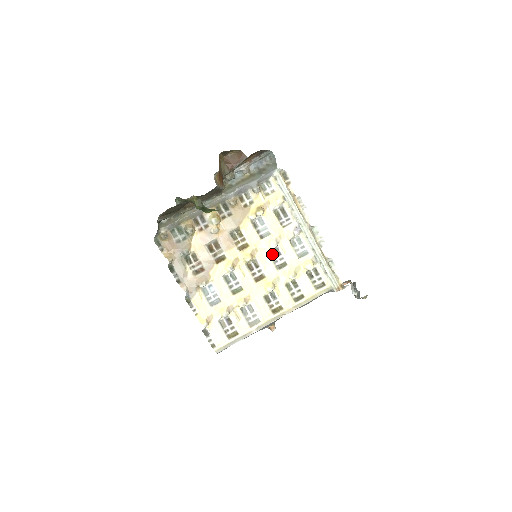
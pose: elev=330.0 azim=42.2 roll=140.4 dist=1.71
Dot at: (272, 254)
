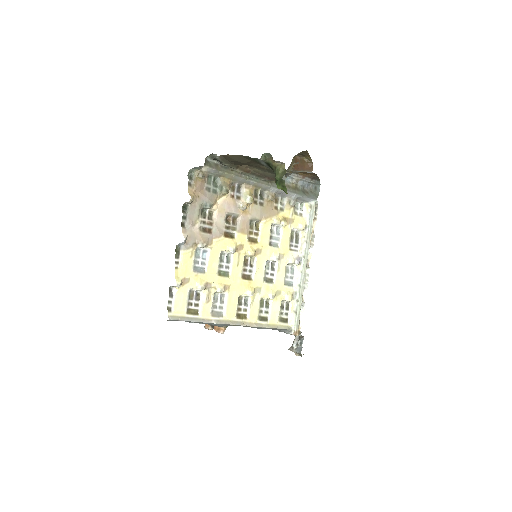
Dot at: (268, 265)
